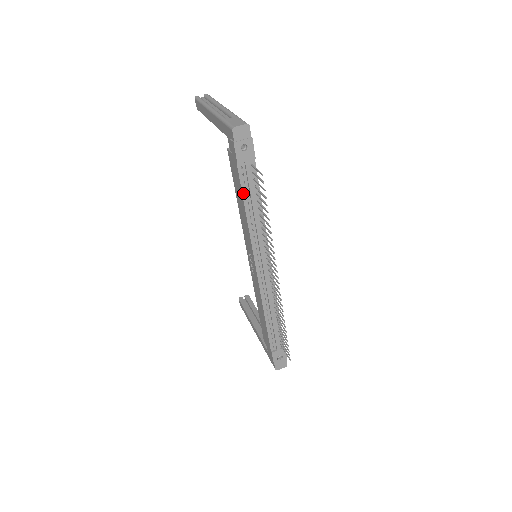
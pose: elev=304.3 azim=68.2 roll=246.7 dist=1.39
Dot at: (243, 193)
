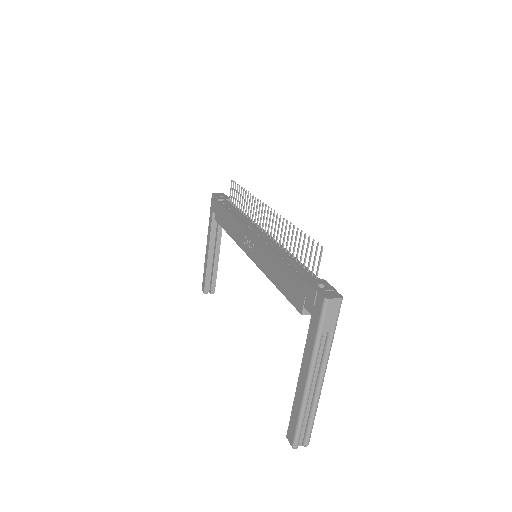
Dot at: (226, 208)
